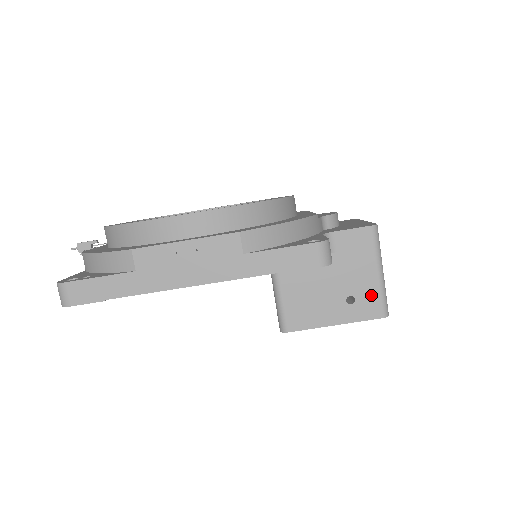
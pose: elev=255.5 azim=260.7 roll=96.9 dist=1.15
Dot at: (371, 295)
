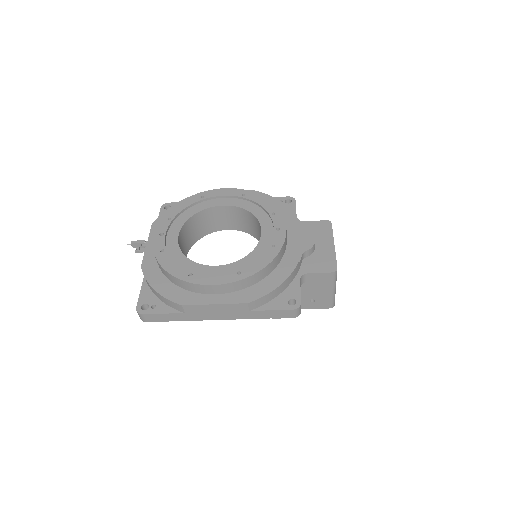
Dot at: (325, 300)
